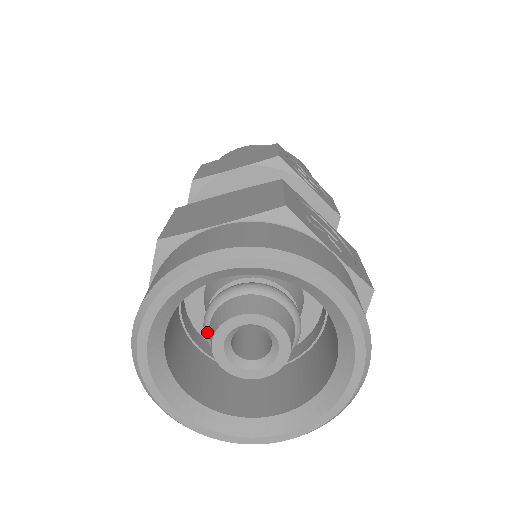
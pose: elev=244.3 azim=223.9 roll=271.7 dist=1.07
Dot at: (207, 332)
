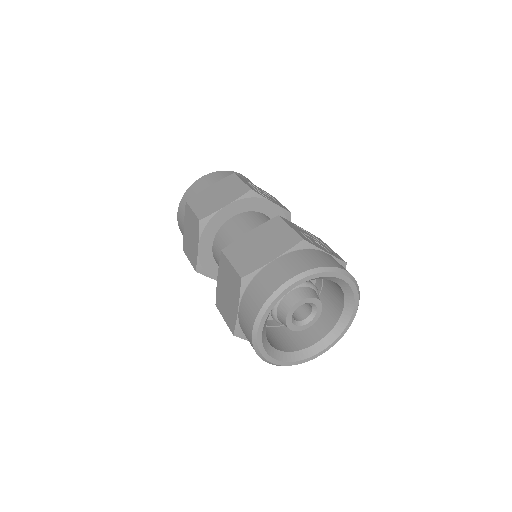
Dot at: (275, 315)
